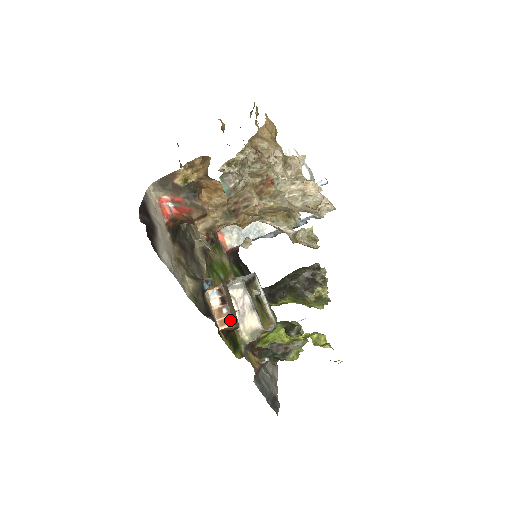
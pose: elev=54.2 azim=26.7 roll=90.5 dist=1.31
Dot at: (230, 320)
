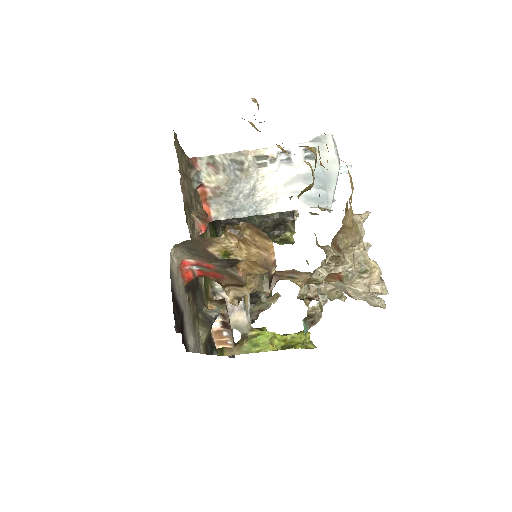
Dot at: (230, 343)
